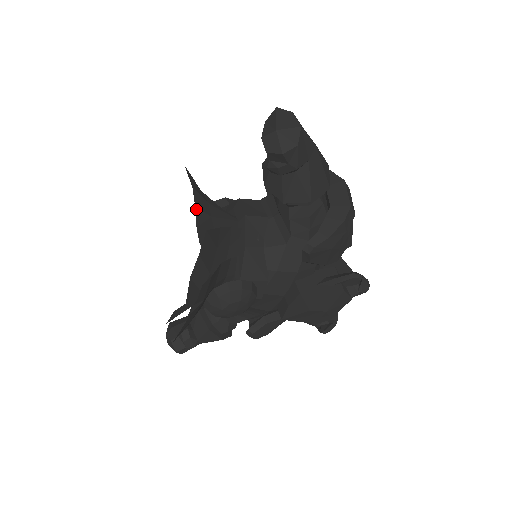
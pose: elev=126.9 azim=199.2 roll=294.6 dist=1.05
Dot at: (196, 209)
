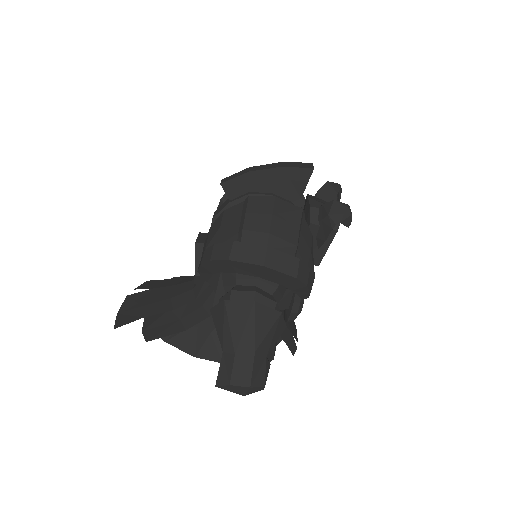
Dot at: occluded
